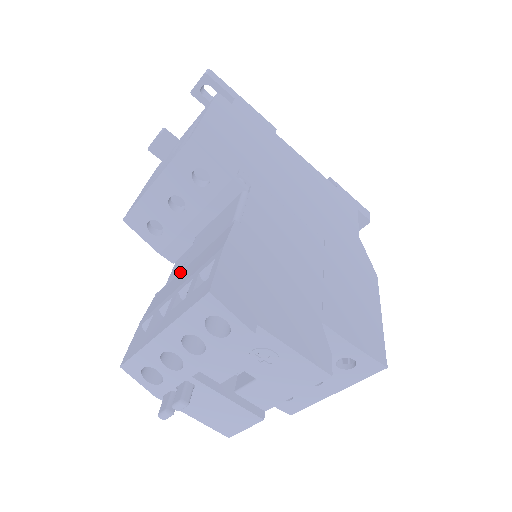
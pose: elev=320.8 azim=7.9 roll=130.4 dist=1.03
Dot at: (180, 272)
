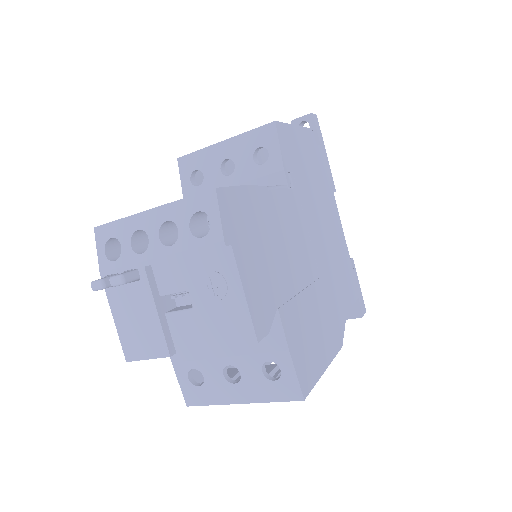
Dot at: occluded
